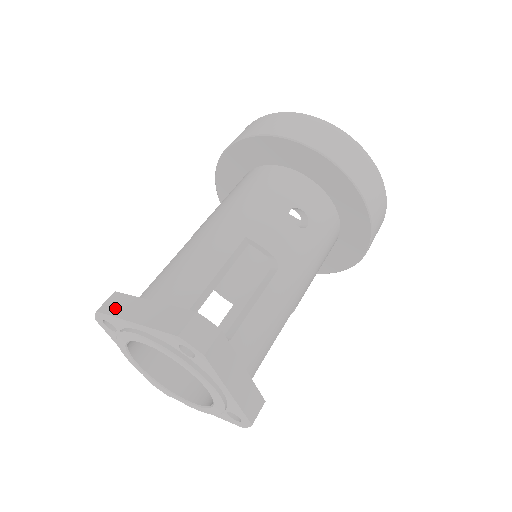
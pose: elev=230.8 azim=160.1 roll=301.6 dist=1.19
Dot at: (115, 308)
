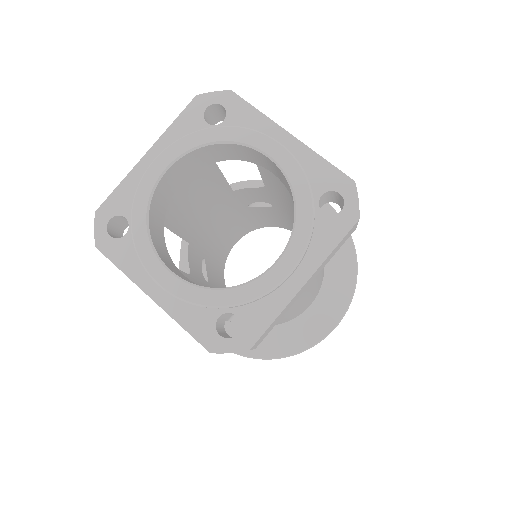
Dot at: occluded
